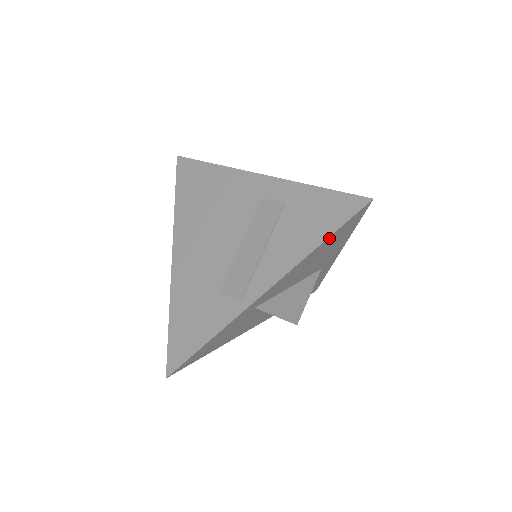
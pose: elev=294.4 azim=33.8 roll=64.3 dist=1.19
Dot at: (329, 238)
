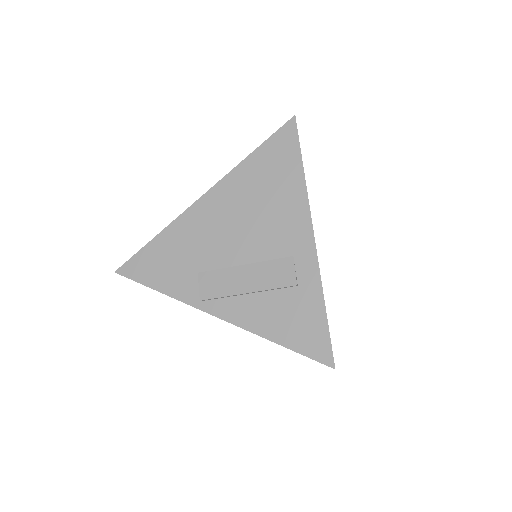
Dot at: (288, 346)
